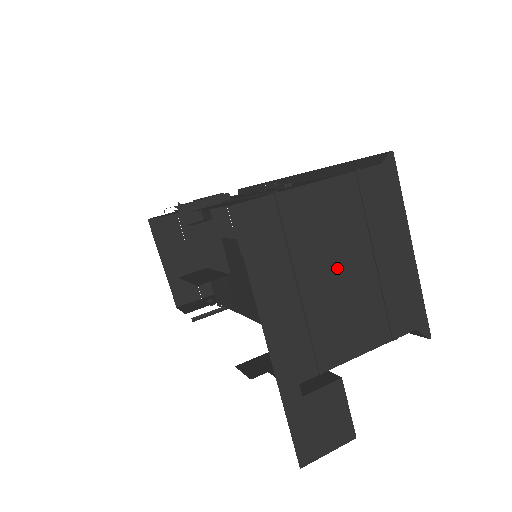
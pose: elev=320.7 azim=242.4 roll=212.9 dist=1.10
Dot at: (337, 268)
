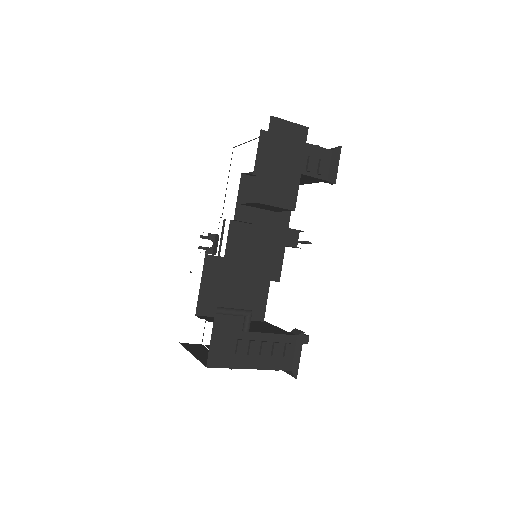
Dot at: occluded
